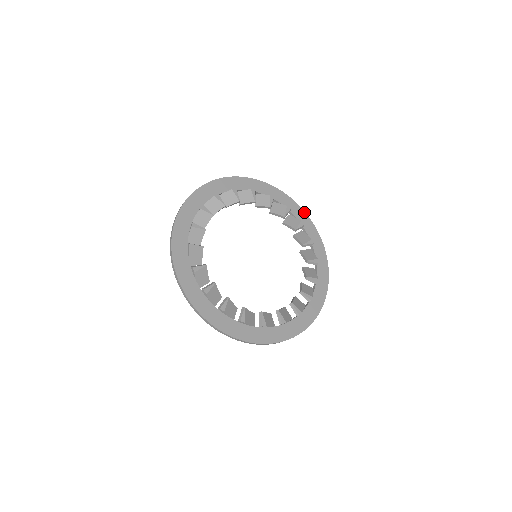
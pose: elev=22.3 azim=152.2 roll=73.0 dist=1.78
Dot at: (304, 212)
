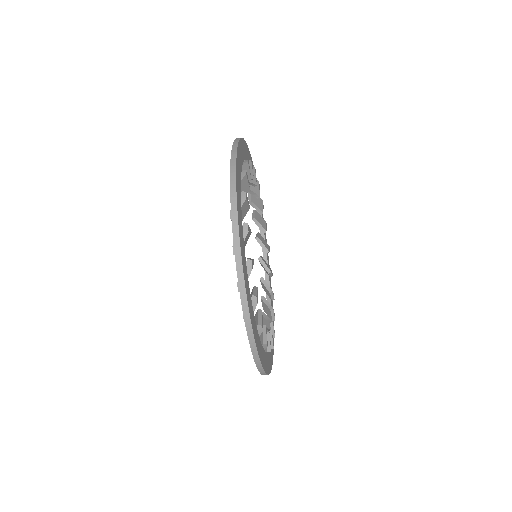
Dot at: occluded
